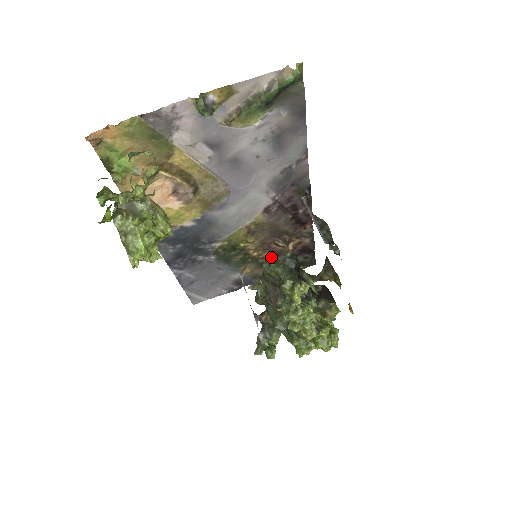
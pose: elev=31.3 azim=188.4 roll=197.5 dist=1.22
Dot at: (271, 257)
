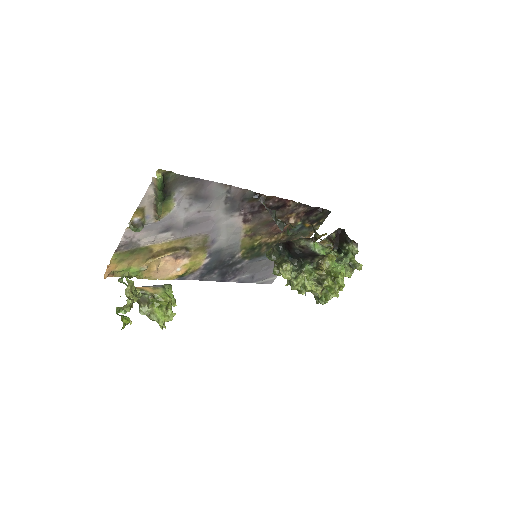
Dot at: occluded
